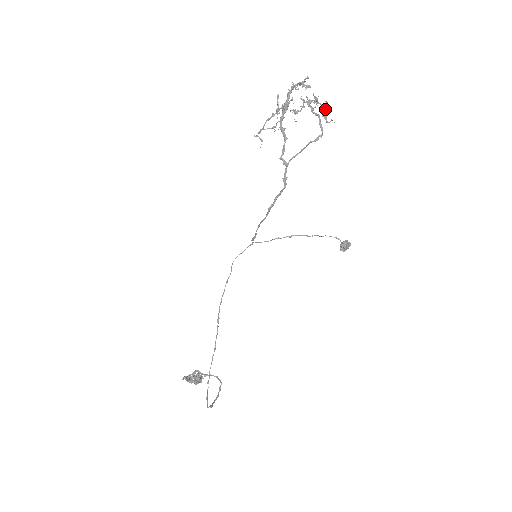
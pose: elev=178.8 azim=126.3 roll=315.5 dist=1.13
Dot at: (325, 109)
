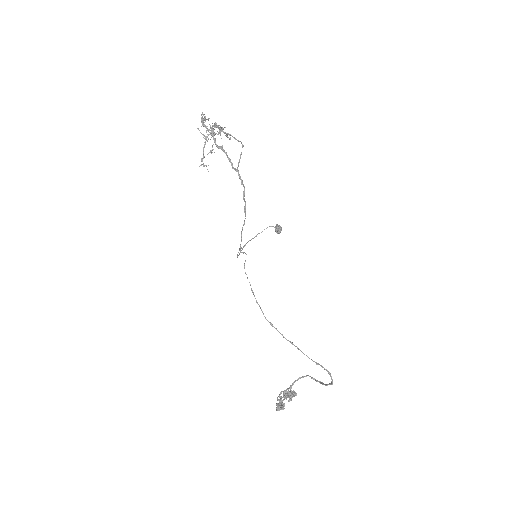
Dot at: occluded
